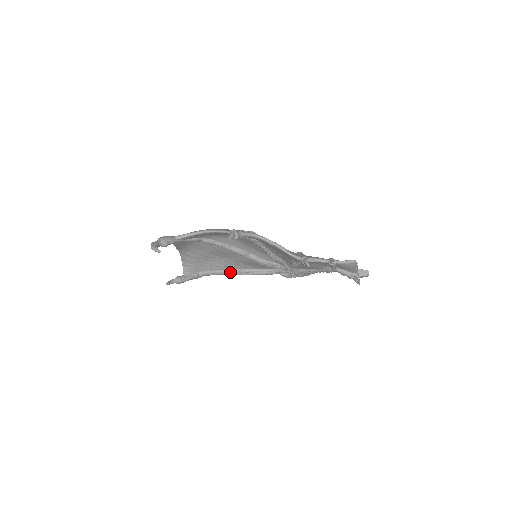
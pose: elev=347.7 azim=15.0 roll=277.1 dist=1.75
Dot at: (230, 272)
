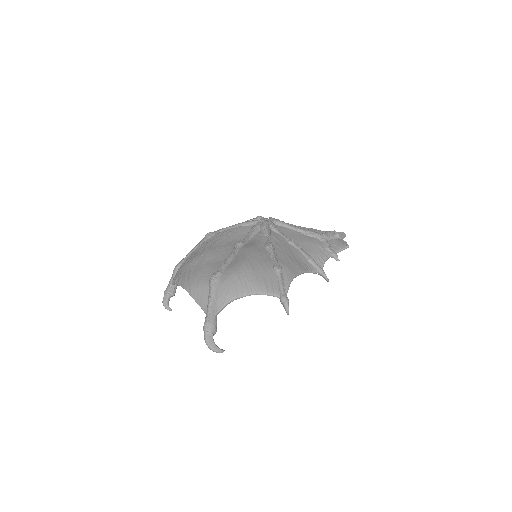
Dot at: occluded
